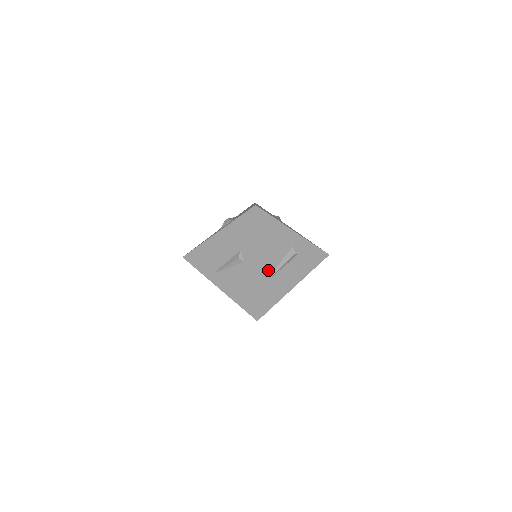
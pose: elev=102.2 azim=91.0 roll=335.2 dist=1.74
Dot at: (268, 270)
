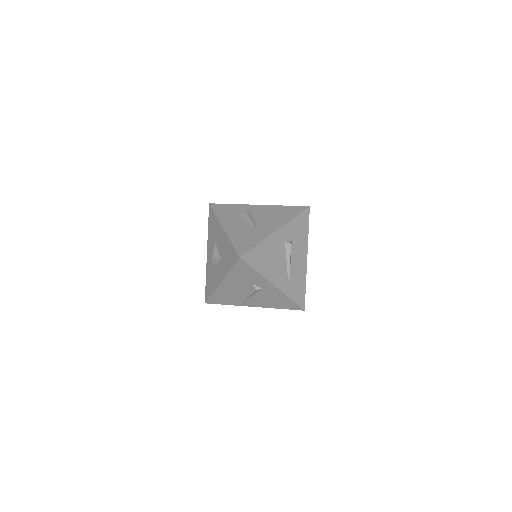
Dot at: (284, 277)
